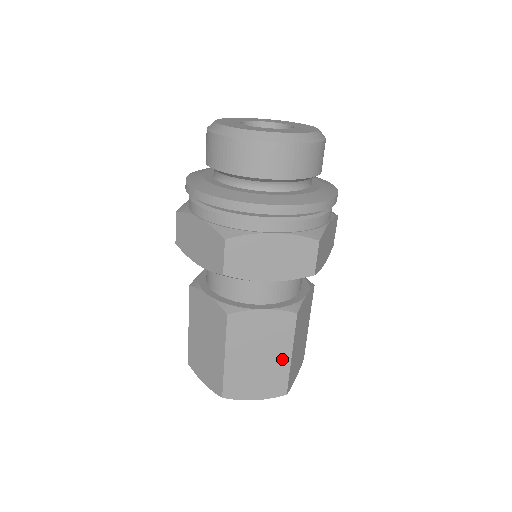
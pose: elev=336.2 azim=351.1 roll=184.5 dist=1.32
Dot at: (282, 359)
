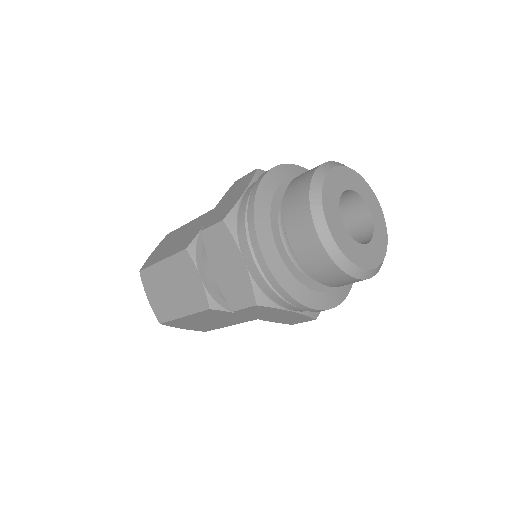
Dot at: (222, 325)
